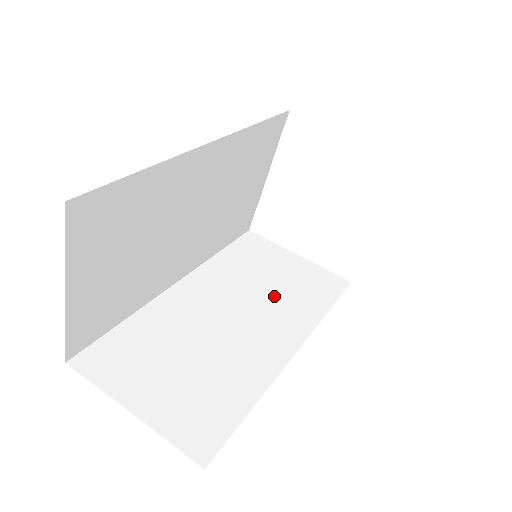
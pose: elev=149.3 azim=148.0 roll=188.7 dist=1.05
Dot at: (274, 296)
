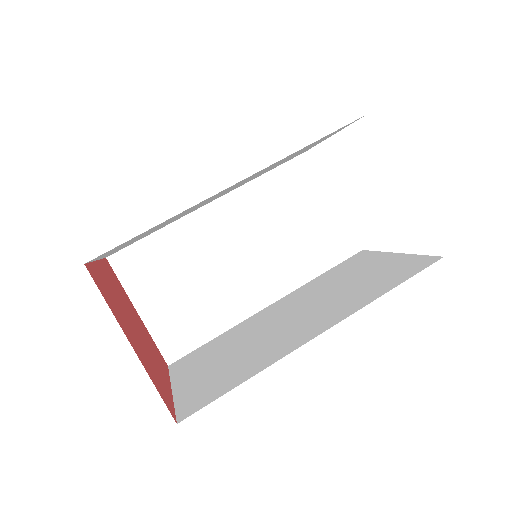
Dot at: (284, 244)
